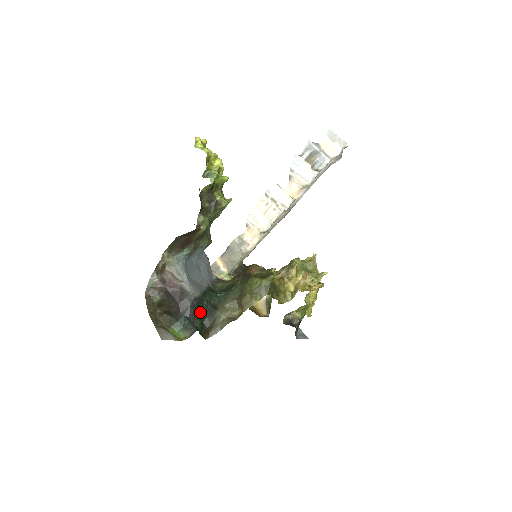
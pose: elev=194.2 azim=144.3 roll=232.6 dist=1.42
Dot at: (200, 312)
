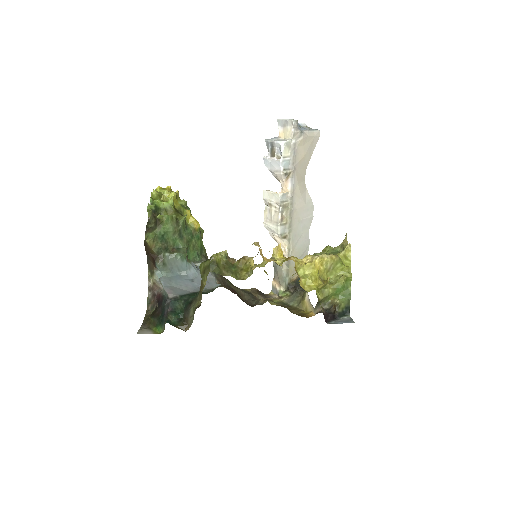
Dot at: (177, 309)
